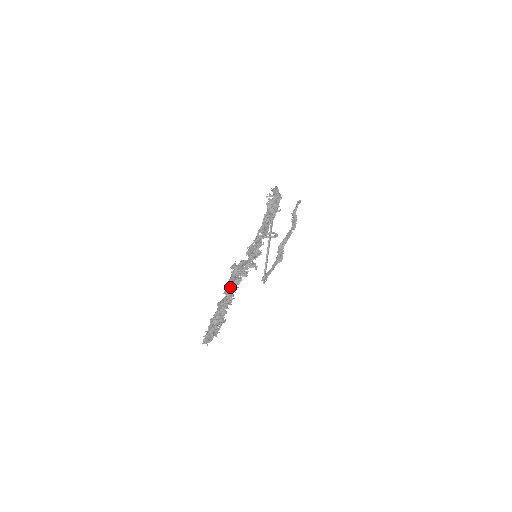
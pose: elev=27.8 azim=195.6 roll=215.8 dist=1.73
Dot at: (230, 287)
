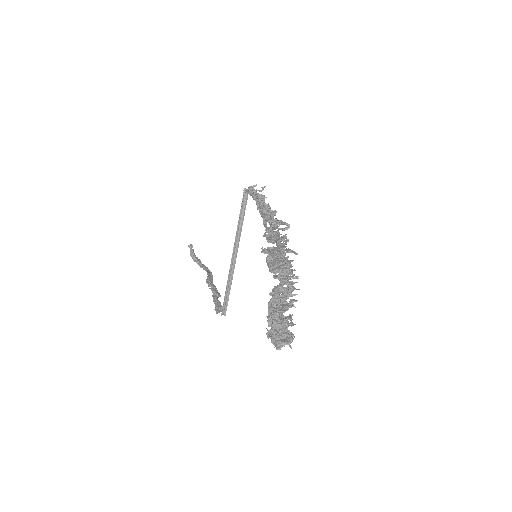
Dot at: (285, 269)
